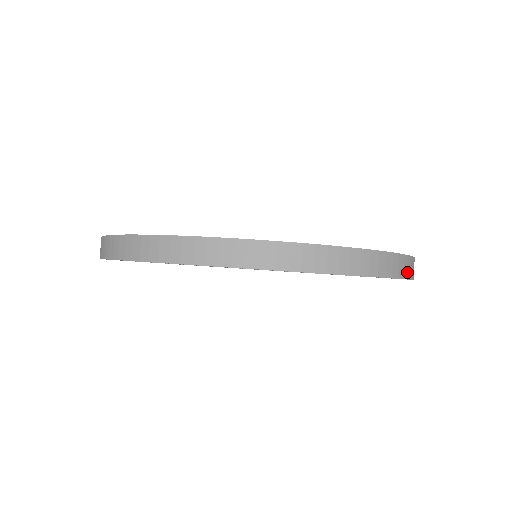
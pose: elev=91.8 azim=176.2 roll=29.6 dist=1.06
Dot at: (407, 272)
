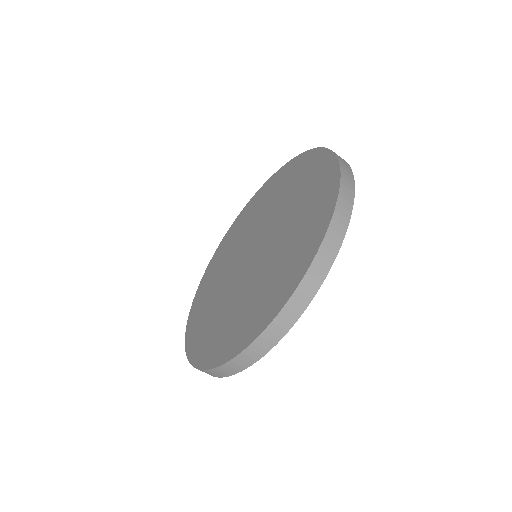
Dot at: (347, 165)
